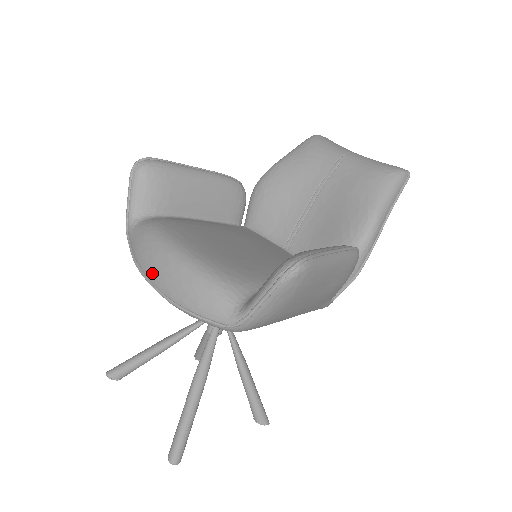
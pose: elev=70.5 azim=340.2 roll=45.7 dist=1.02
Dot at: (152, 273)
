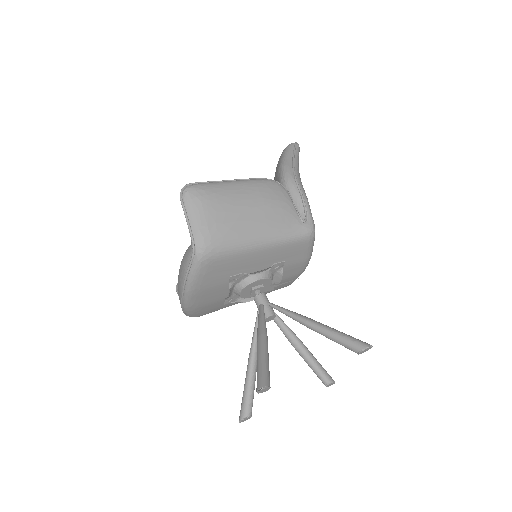
Dot at: (179, 296)
